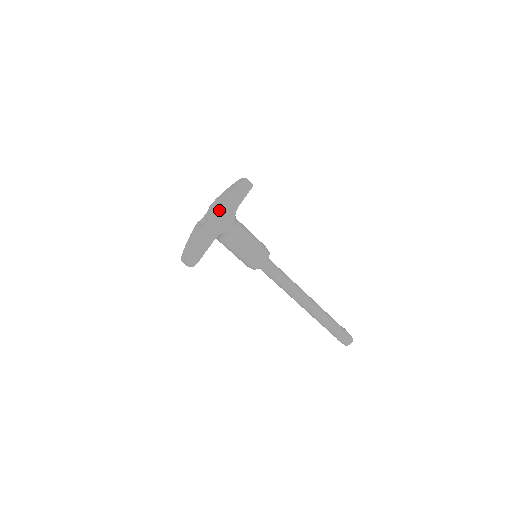
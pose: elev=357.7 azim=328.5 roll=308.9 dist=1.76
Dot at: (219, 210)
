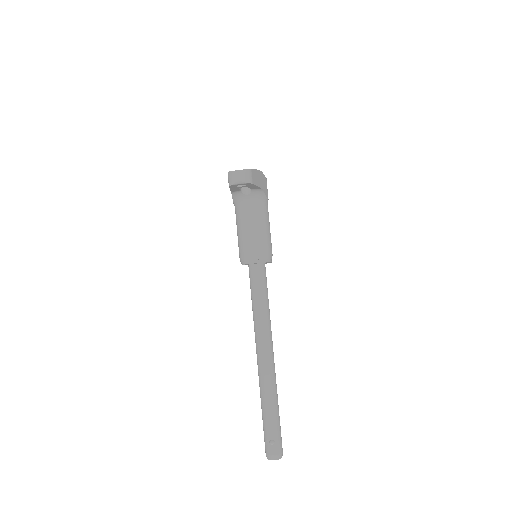
Dot at: occluded
